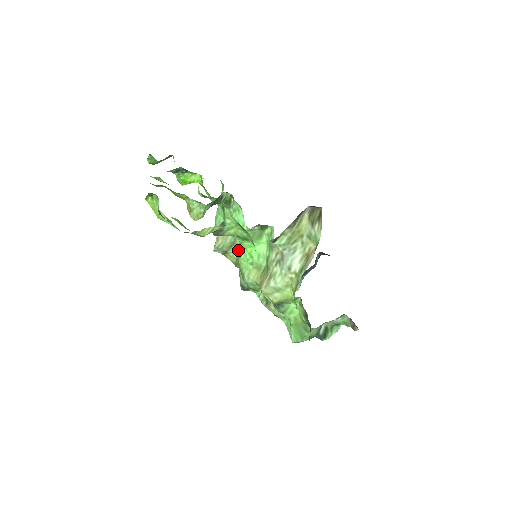
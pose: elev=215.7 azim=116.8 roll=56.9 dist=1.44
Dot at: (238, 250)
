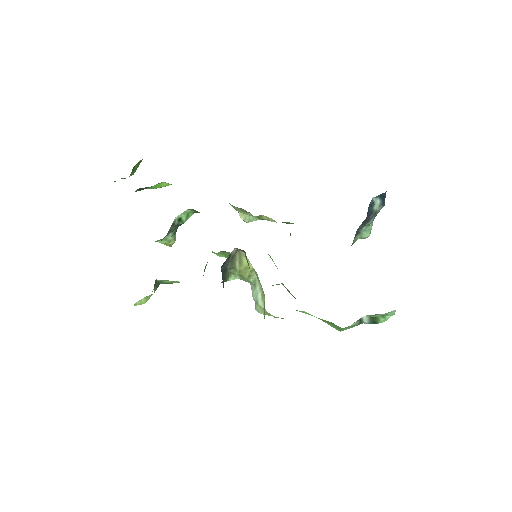
Dot at: occluded
